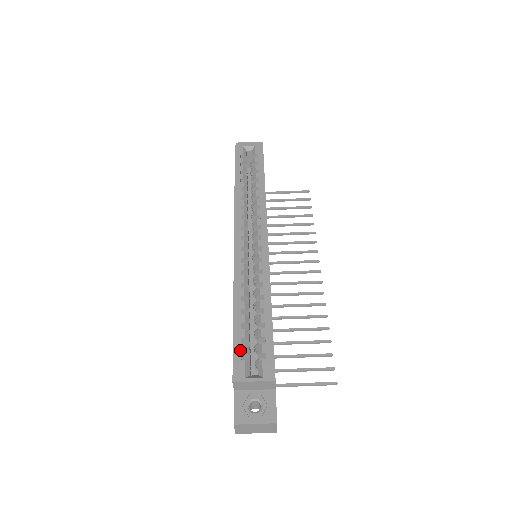
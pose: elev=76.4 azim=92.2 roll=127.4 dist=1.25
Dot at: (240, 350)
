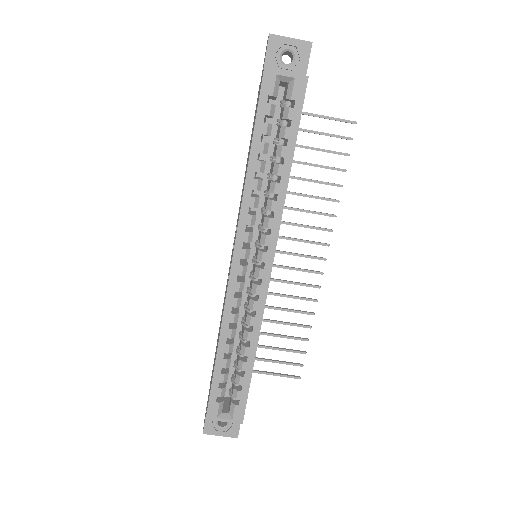
Dot at: (217, 394)
